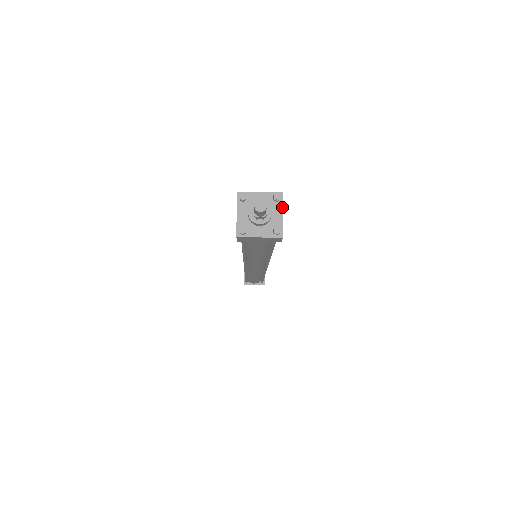
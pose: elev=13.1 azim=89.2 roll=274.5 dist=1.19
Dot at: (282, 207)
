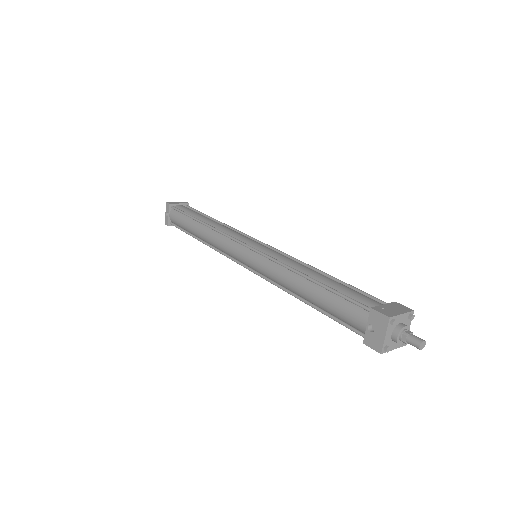
Dot at: occluded
